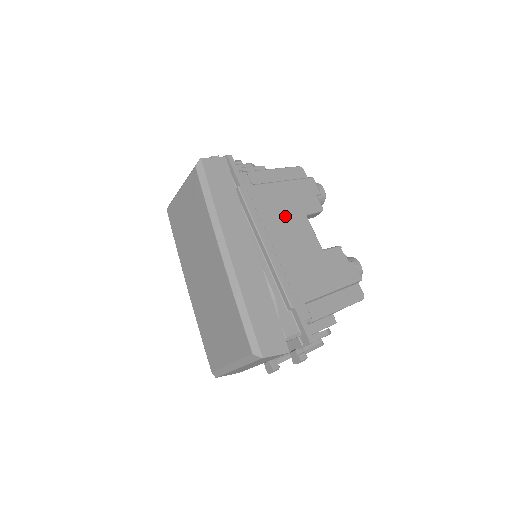
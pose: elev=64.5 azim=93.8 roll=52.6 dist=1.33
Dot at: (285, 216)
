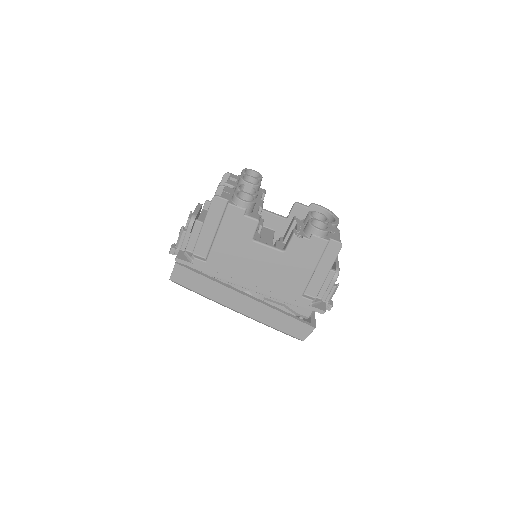
Dot at: (242, 259)
